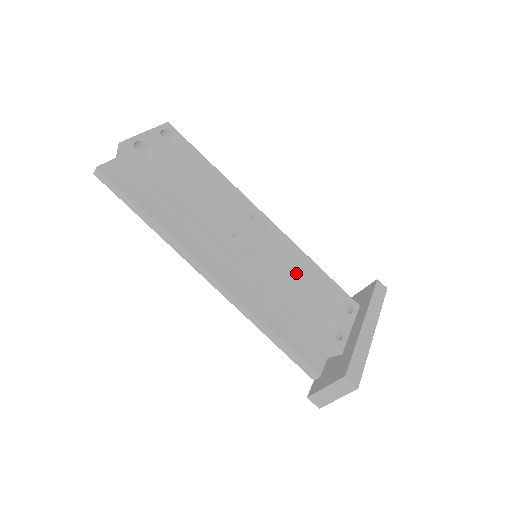
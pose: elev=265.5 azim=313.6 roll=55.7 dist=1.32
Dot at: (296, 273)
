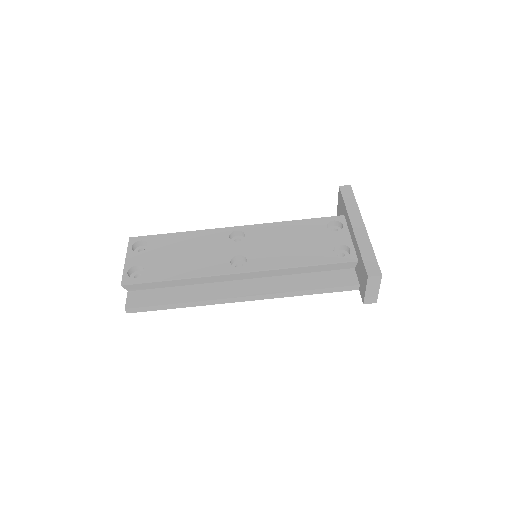
Dot at: (287, 242)
